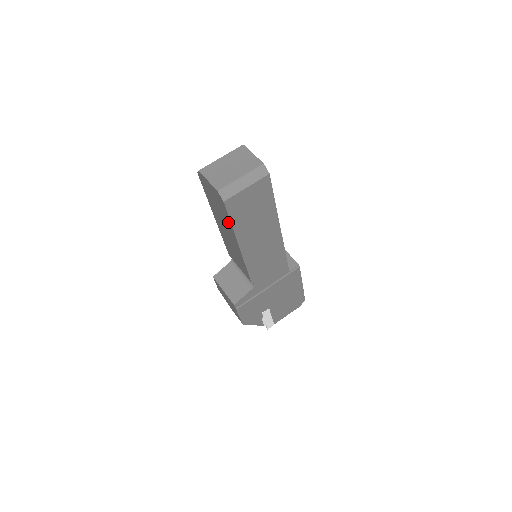
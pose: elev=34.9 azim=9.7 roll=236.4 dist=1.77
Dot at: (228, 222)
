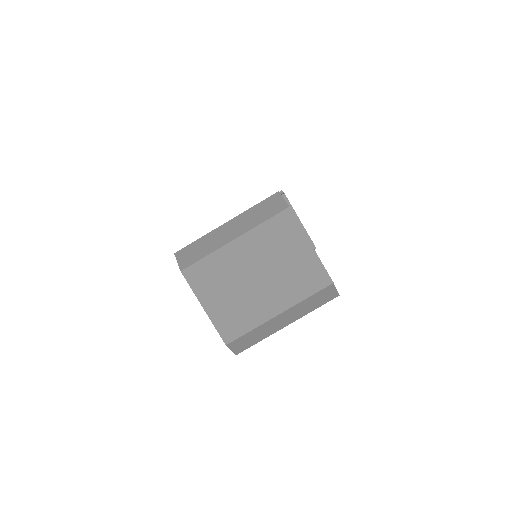
Dot at: occluded
